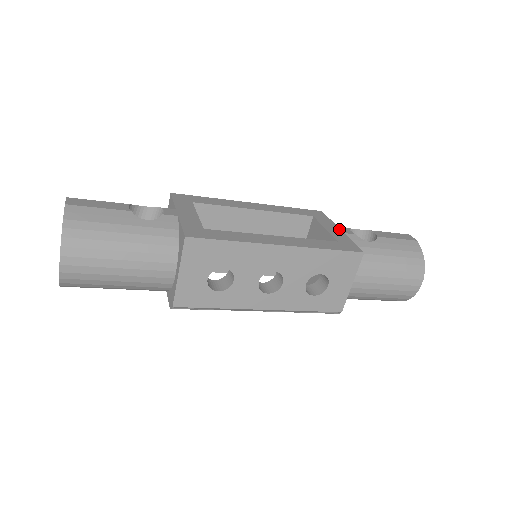
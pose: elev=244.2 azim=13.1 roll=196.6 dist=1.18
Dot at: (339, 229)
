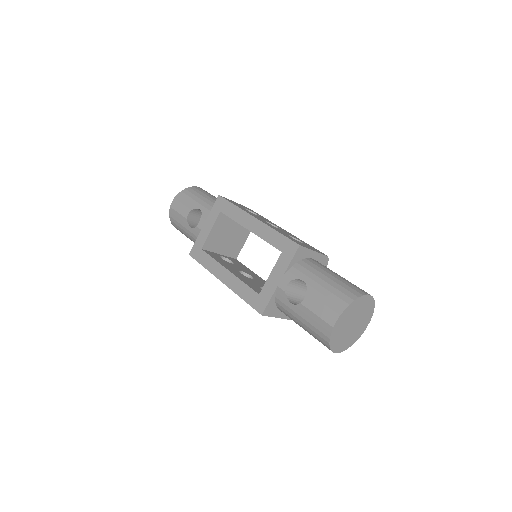
Dot at: (279, 279)
